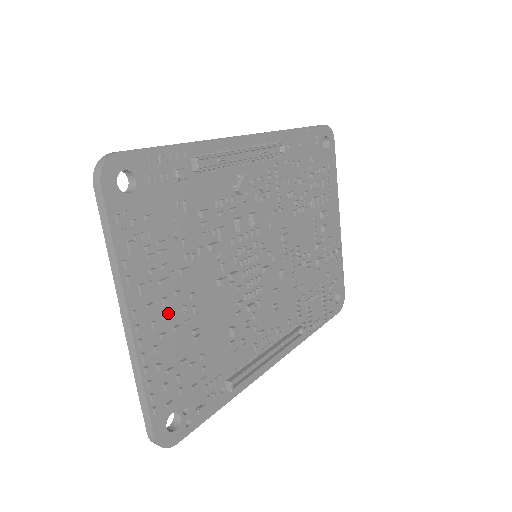
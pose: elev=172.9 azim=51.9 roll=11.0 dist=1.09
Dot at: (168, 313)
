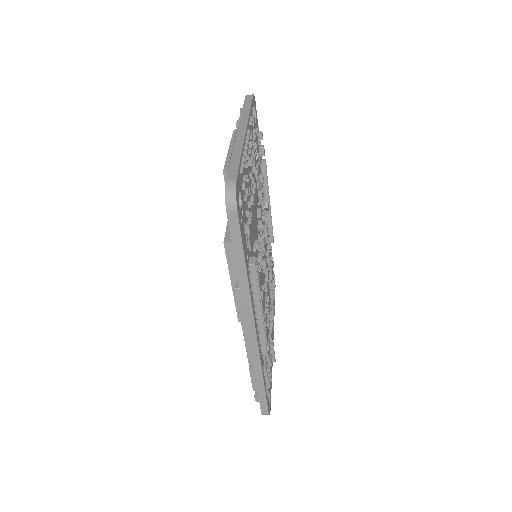
Dot at: occluded
